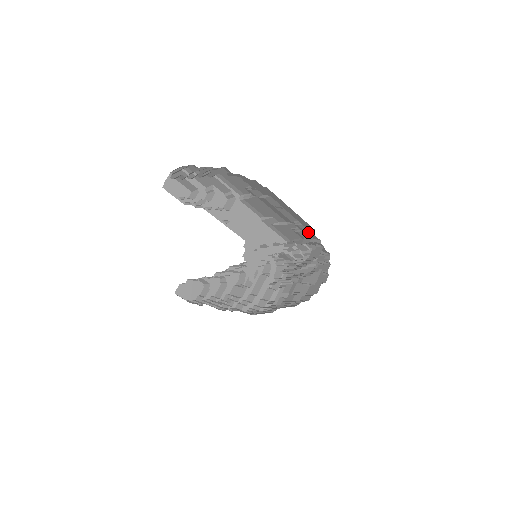
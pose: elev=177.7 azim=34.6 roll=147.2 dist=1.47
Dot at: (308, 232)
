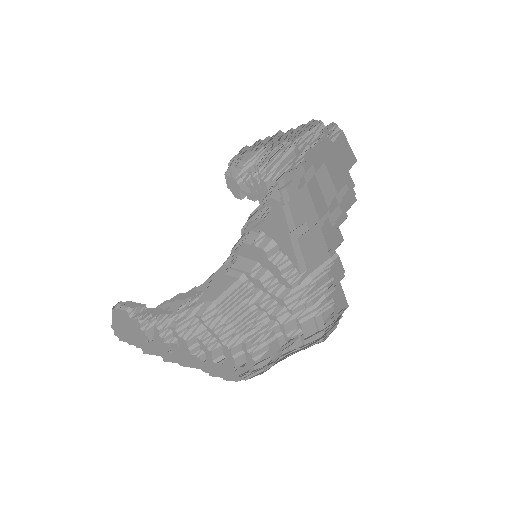
Dot at: (348, 167)
